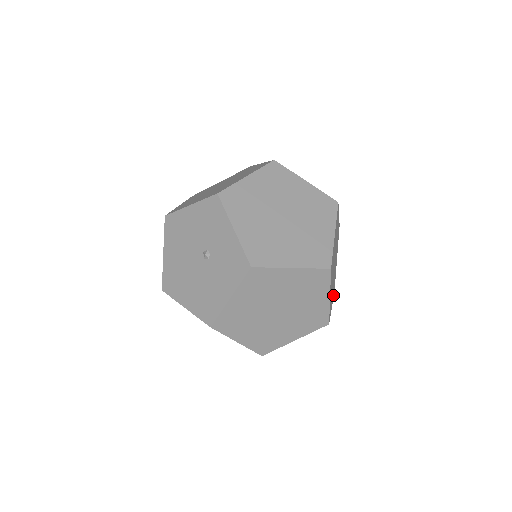
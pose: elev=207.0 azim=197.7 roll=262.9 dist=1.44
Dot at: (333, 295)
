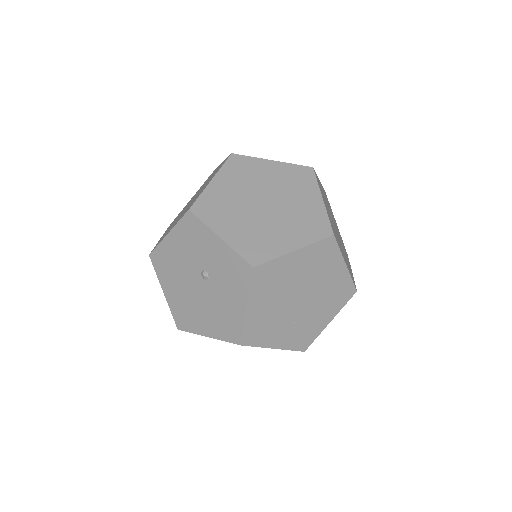
Dot at: occluded
